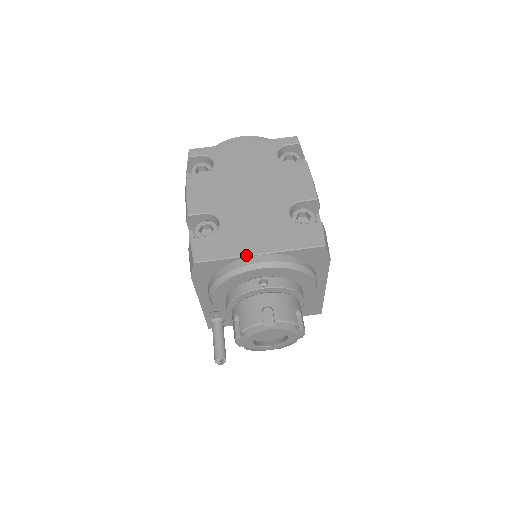
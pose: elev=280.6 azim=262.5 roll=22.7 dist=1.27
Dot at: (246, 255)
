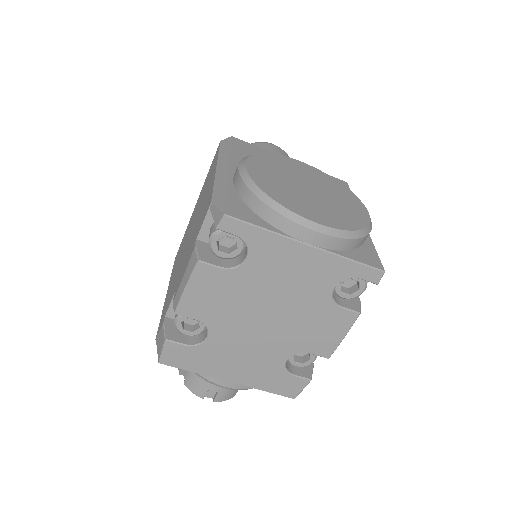
Dot at: (215, 378)
